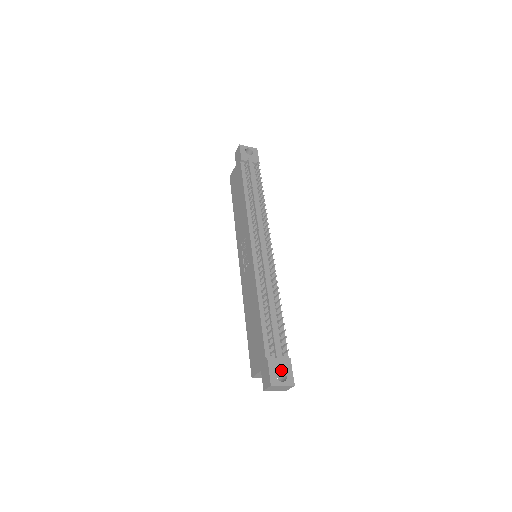
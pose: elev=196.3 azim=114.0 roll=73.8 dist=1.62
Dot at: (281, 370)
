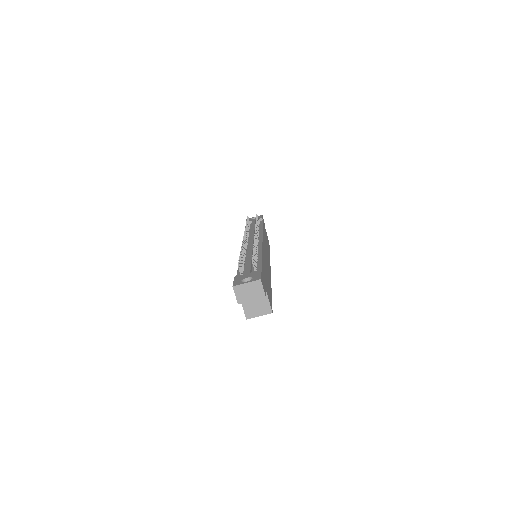
Dot at: (247, 277)
